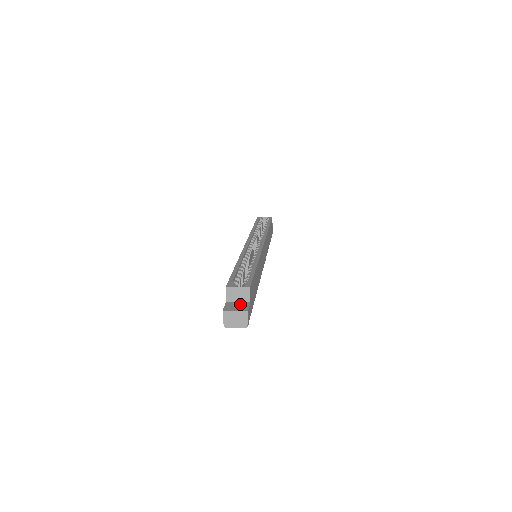
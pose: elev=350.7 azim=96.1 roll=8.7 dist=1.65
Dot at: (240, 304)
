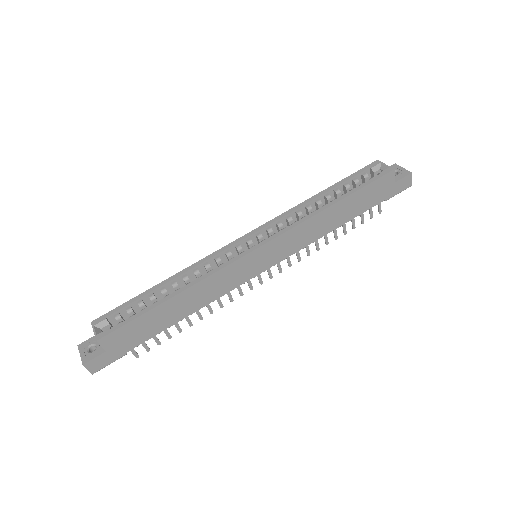
Dot at: (97, 347)
